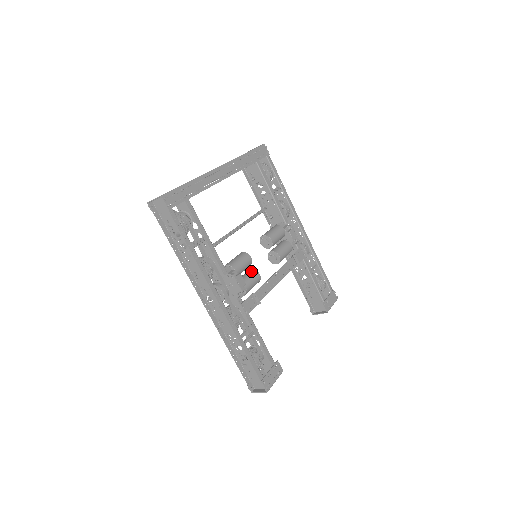
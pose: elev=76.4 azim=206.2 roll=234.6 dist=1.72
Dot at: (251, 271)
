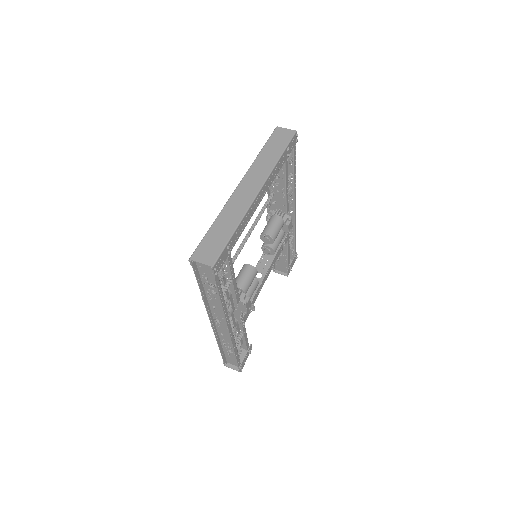
Dot at: (253, 281)
